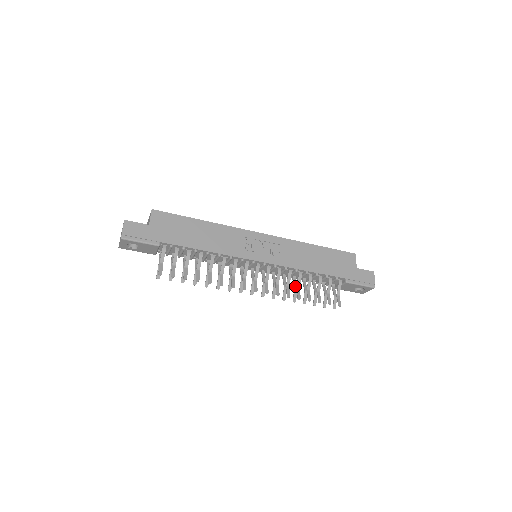
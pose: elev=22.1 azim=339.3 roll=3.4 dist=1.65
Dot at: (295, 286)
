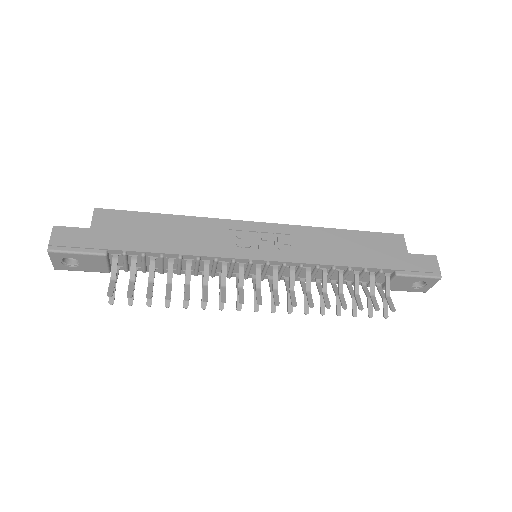
Dot at: (320, 291)
